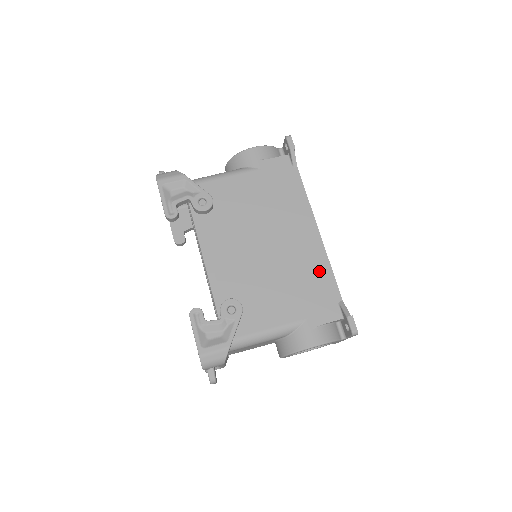
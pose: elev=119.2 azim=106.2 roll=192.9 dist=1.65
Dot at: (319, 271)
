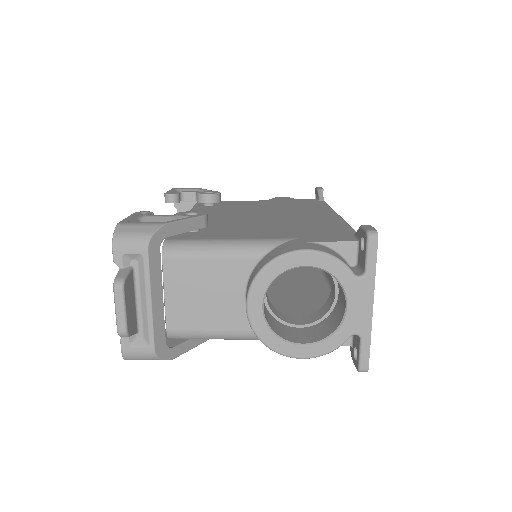
Dot at: (330, 224)
